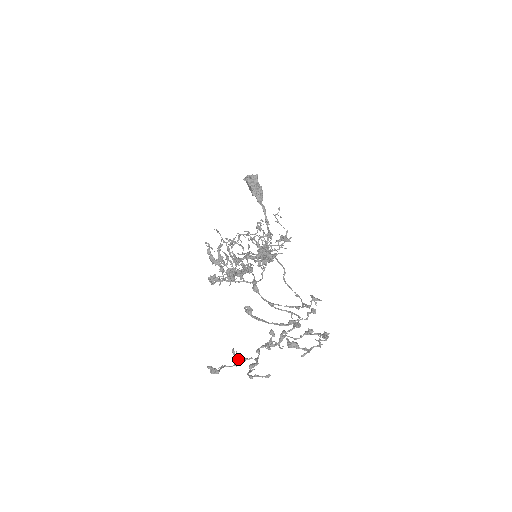
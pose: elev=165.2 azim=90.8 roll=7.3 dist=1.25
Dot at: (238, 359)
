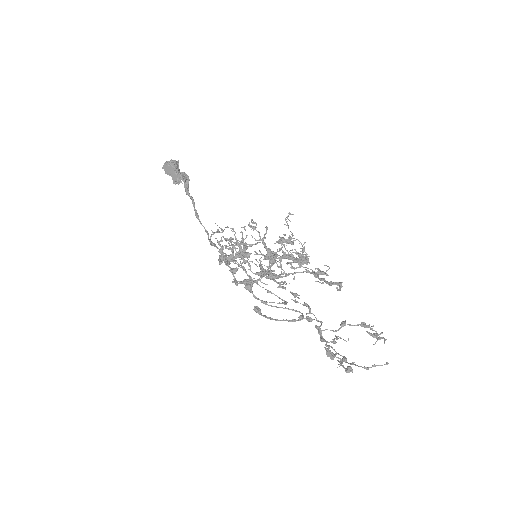
Dot at: (333, 356)
